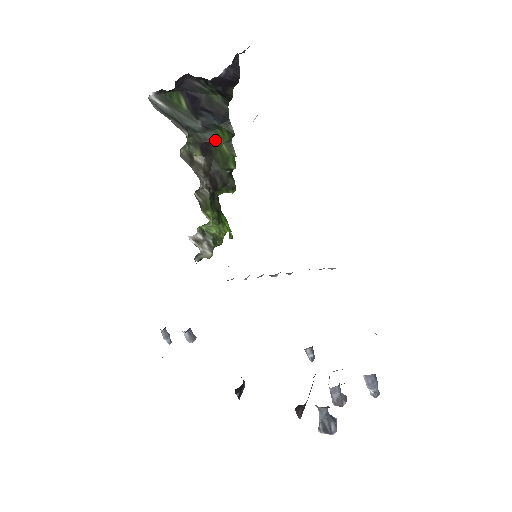
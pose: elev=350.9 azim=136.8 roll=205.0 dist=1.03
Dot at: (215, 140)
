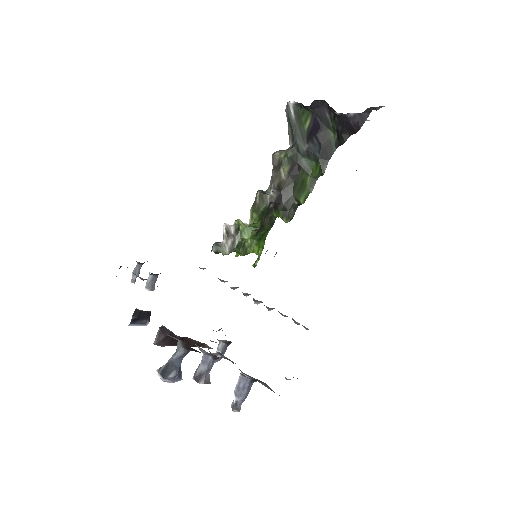
Dot at: (307, 169)
